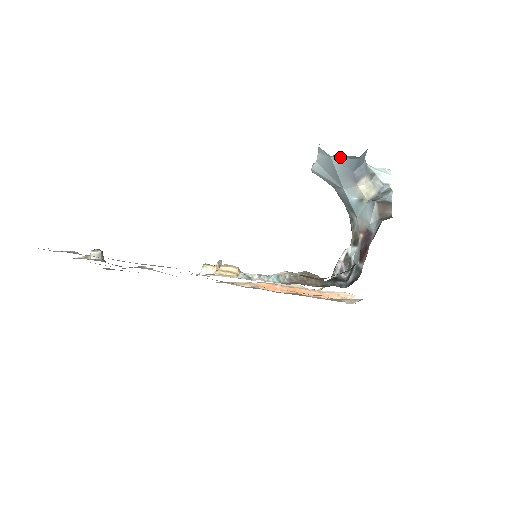
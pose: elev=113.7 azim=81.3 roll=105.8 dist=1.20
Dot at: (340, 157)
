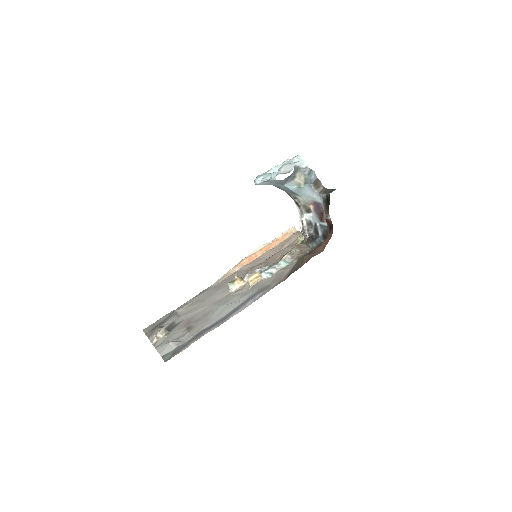
Dot at: occluded
